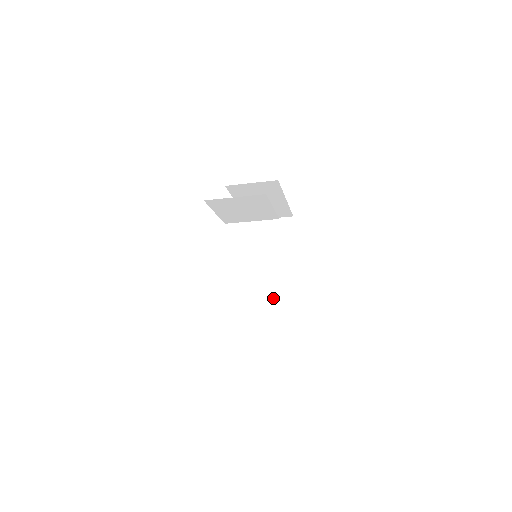
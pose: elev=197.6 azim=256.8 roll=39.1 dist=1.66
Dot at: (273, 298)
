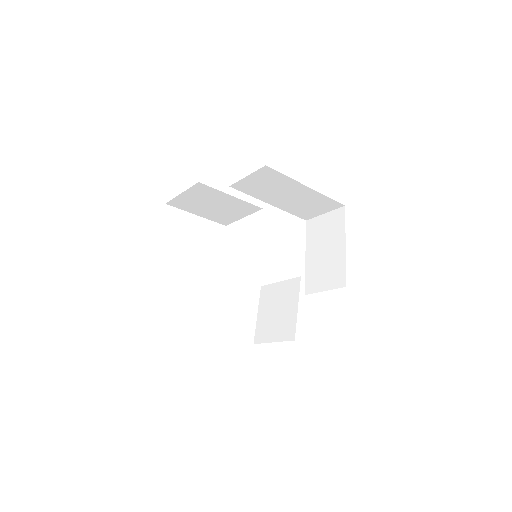
Dot at: (285, 304)
